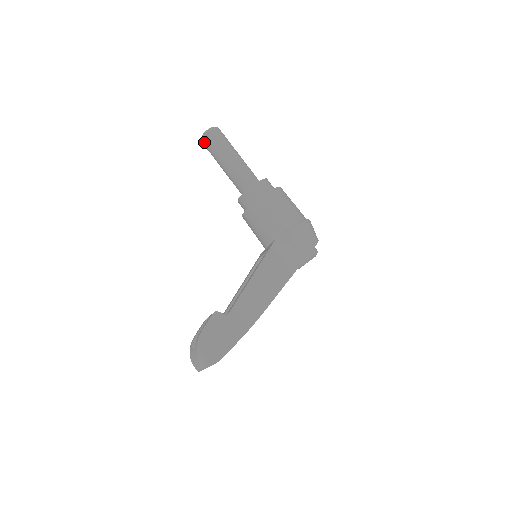
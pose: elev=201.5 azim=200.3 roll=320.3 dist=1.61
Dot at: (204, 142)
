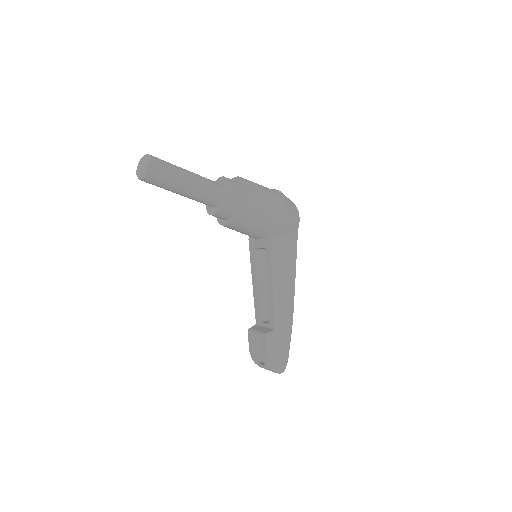
Dot at: occluded
